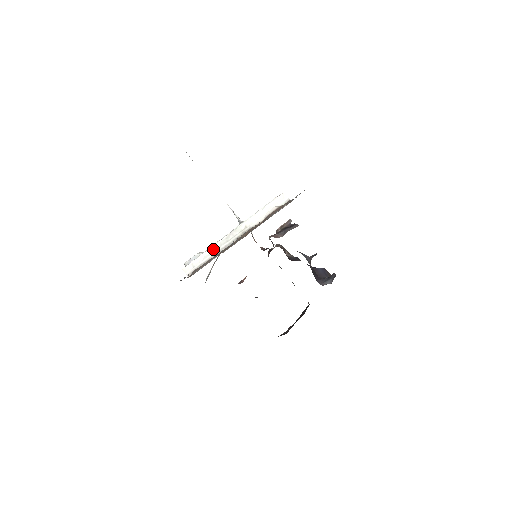
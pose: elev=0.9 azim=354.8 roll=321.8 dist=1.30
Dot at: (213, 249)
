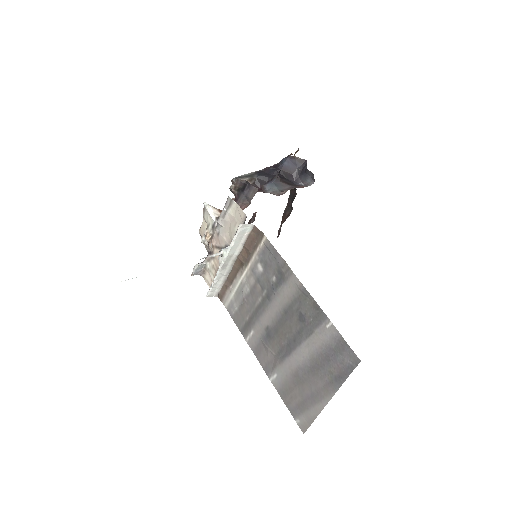
Dot at: (218, 279)
